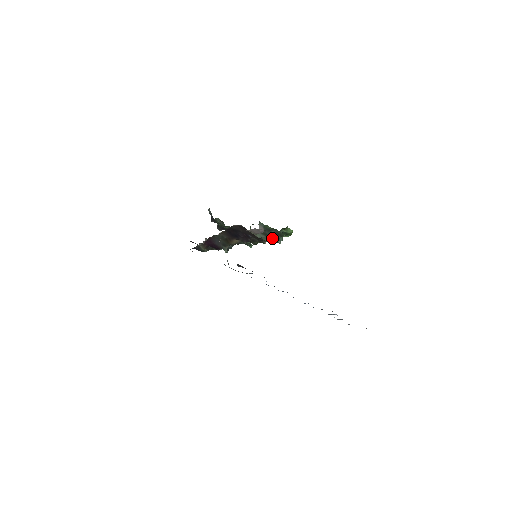
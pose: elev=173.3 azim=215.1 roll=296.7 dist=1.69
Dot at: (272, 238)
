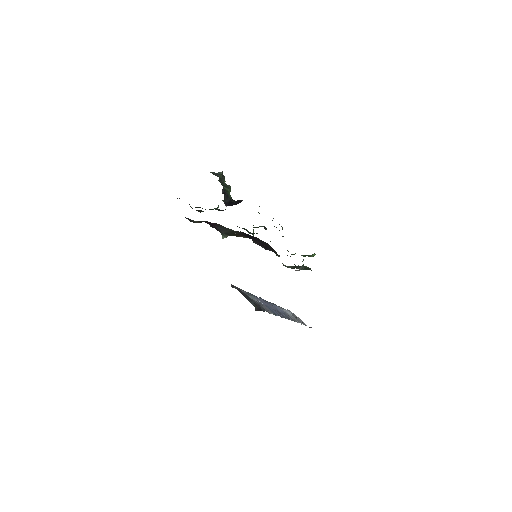
Dot at: occluded
